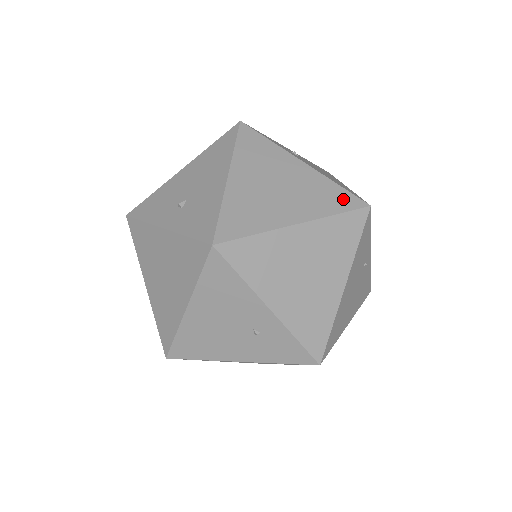
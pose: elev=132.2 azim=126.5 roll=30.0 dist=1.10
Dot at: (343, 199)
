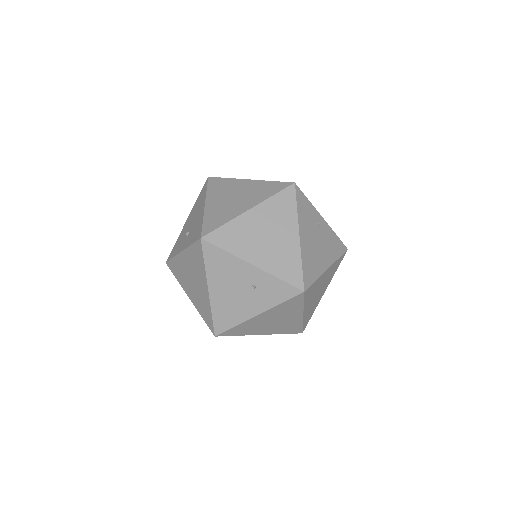
Dot at: (276, 187)
